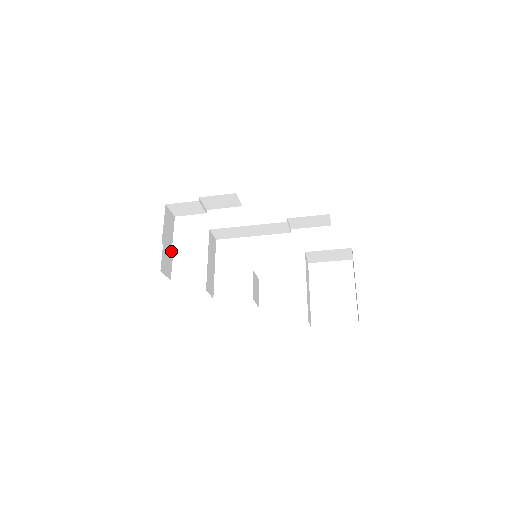
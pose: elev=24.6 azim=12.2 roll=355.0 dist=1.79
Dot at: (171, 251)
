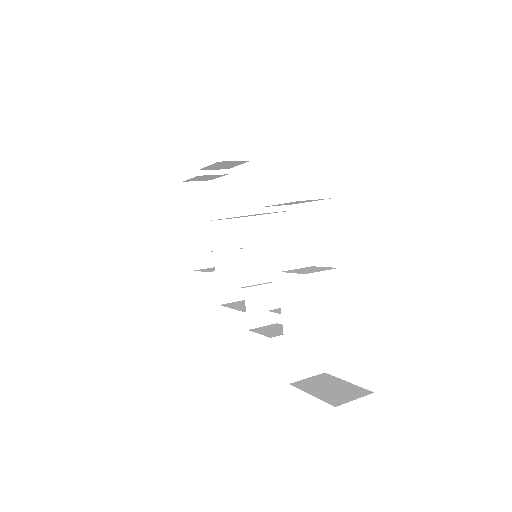
Dot at: occluded
